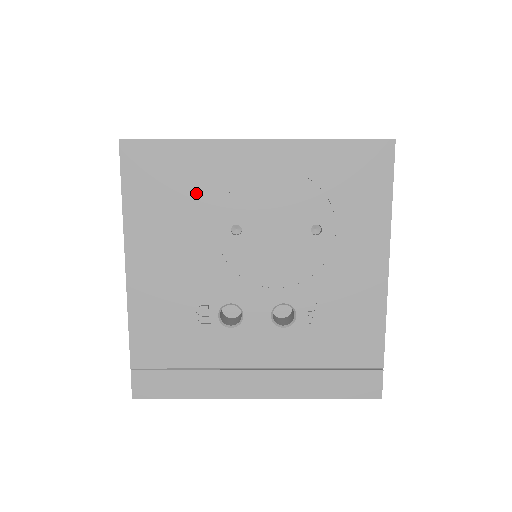
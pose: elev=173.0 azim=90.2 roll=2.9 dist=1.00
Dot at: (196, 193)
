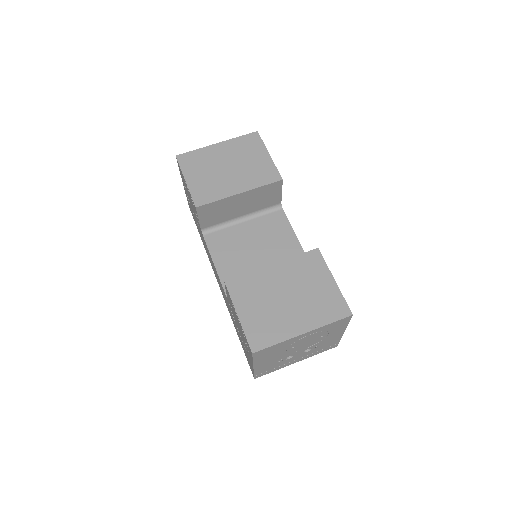
Dot at: (280, 349)
